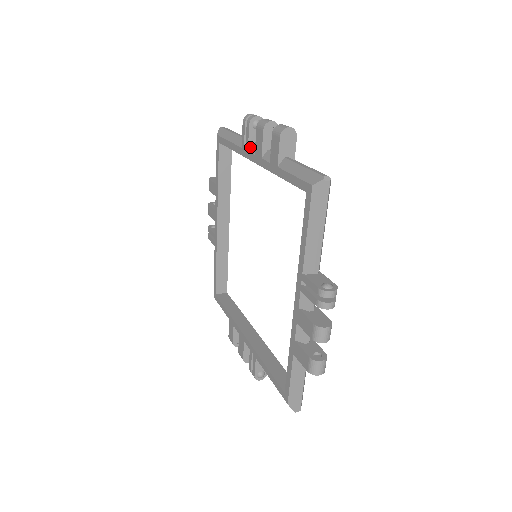
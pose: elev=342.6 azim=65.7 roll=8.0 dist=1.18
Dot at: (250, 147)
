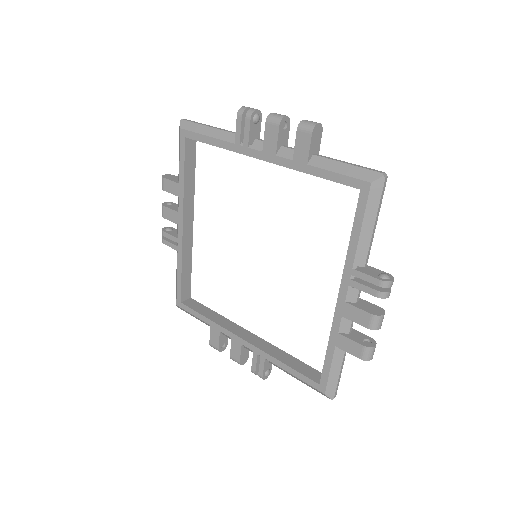
Dot at: (250, 143)
